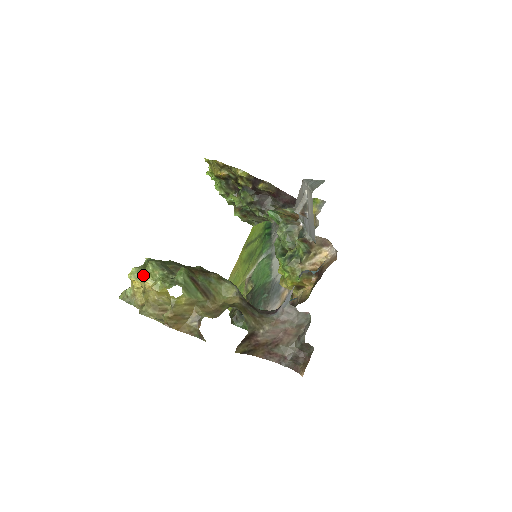
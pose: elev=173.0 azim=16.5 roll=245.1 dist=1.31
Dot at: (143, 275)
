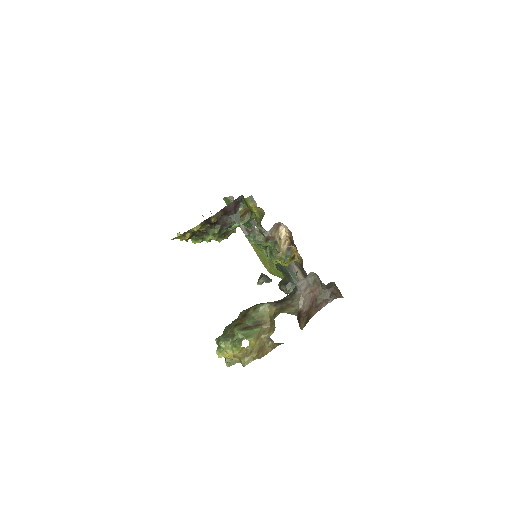
Dot at: (224, 353)
